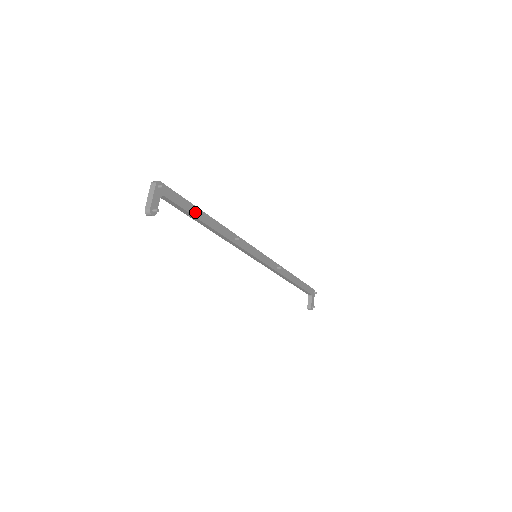
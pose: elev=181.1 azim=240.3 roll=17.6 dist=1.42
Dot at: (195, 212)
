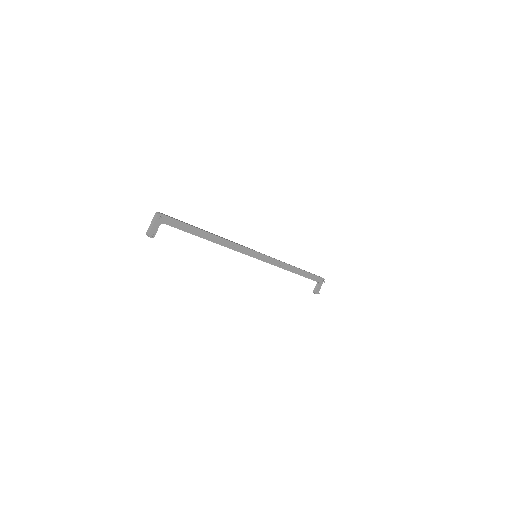
Dot at: (193, 231)
